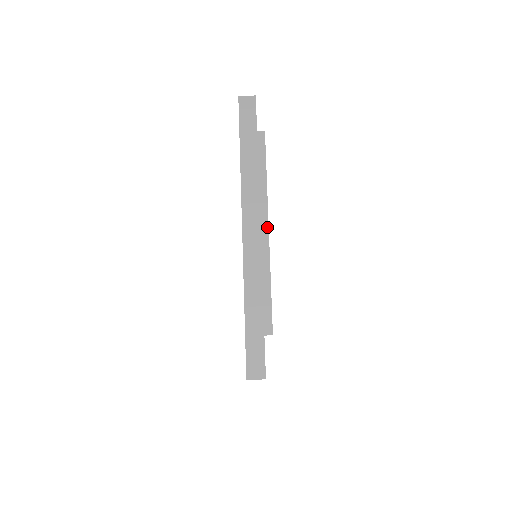
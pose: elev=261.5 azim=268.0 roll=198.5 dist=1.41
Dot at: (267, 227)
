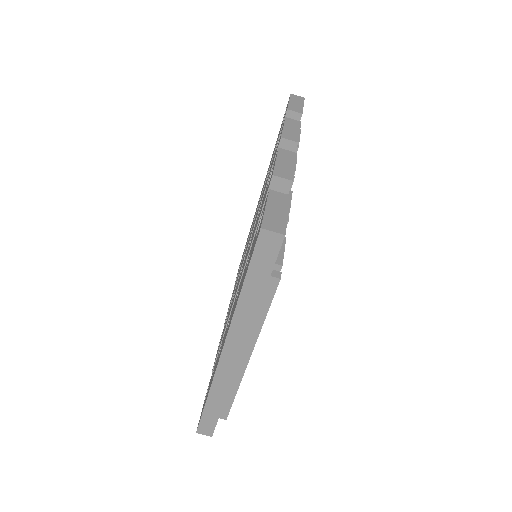
Dot at: (248, 359)
